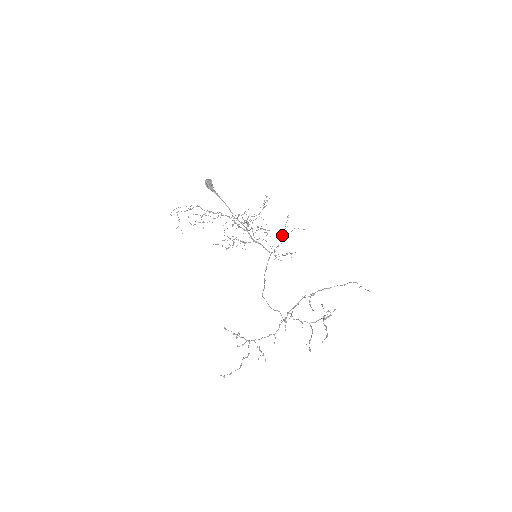
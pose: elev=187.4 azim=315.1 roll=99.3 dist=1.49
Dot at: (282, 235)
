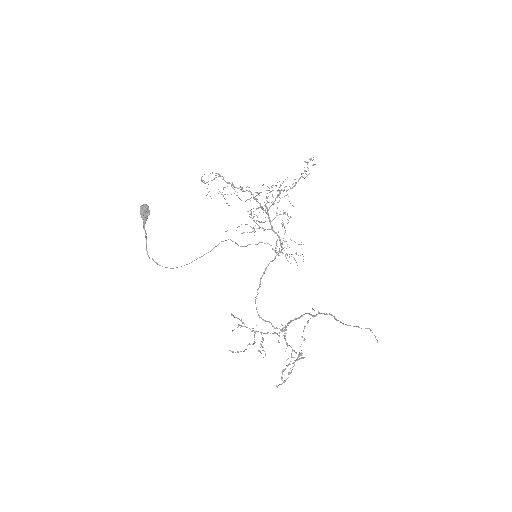
Dot at: (276, 244)
